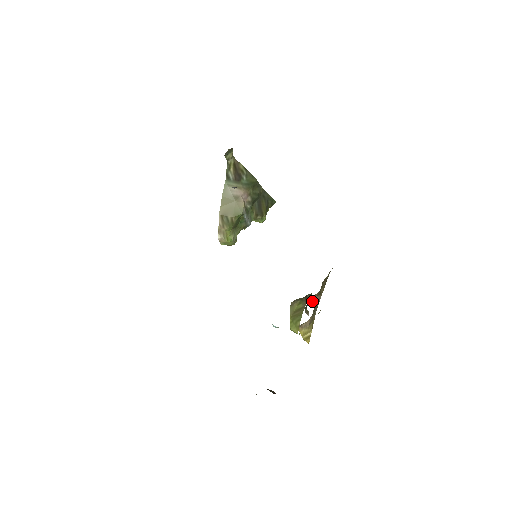
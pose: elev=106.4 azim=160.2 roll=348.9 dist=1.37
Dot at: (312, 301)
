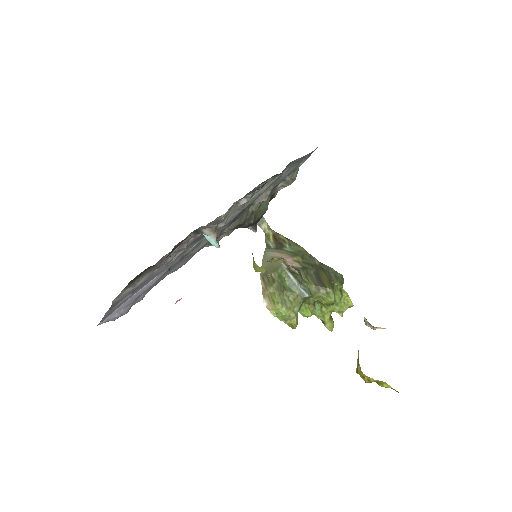
Dot at: (364, 321)
